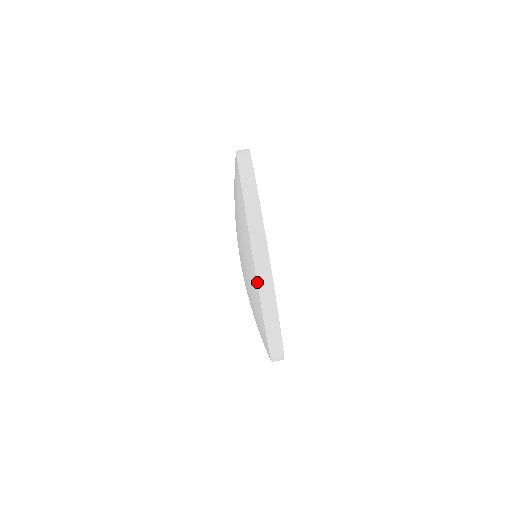
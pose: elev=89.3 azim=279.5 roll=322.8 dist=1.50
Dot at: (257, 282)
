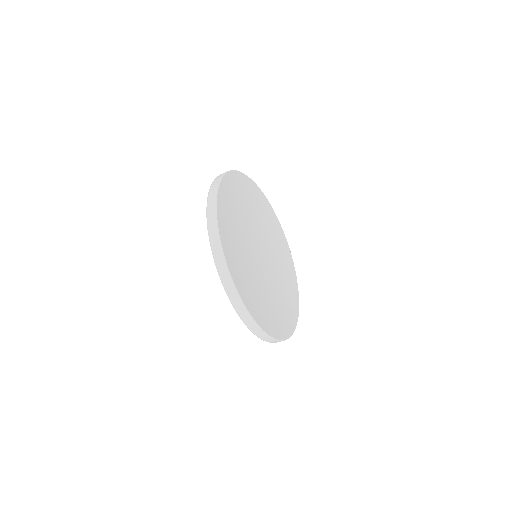
Dot at: (244, 323)
